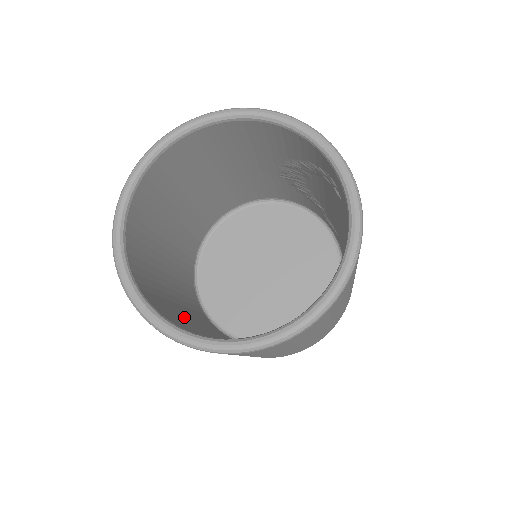
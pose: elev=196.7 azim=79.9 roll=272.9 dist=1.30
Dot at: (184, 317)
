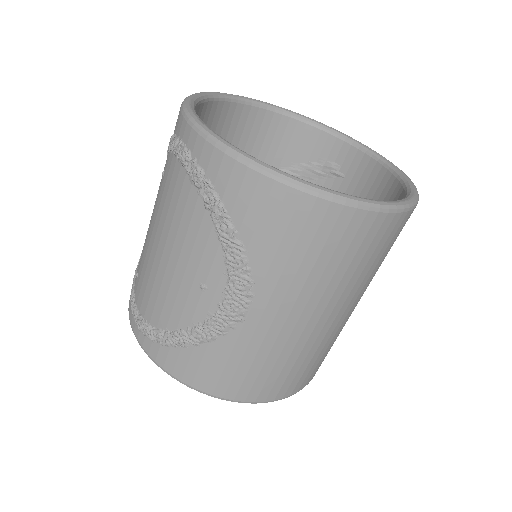
Dot at: occluded
